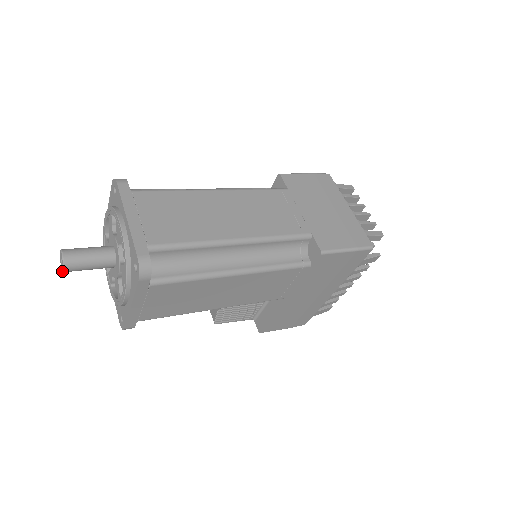
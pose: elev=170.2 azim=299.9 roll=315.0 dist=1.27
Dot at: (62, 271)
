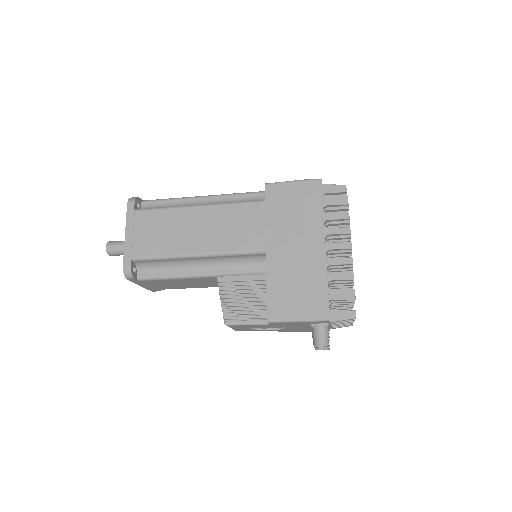
Dot at: occluded
